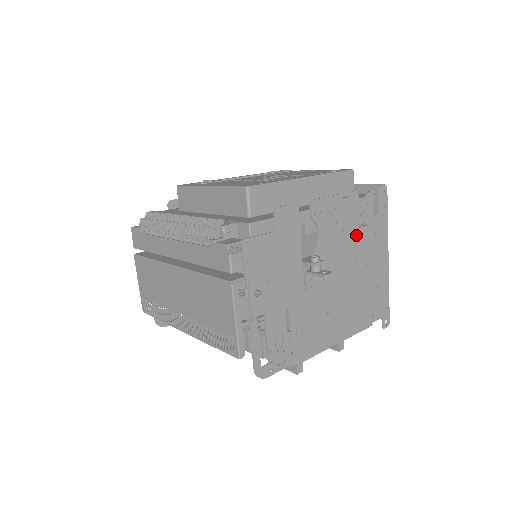
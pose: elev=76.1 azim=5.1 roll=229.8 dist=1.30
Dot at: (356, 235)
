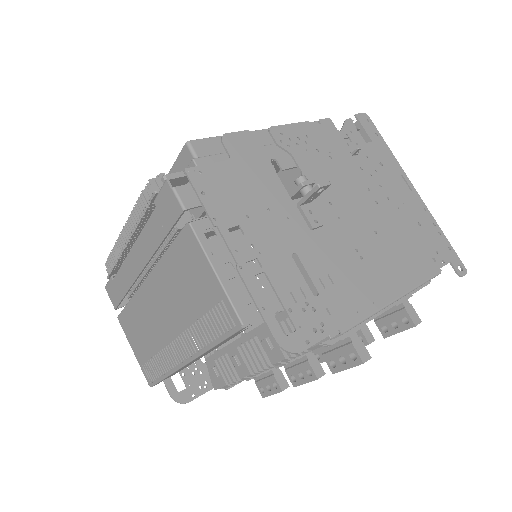
Dot at: (353, 164)
